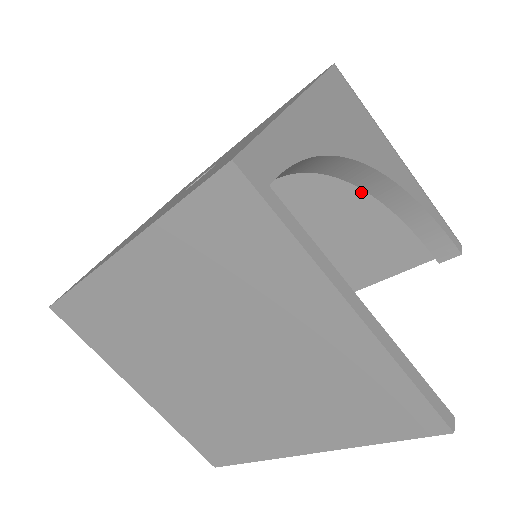
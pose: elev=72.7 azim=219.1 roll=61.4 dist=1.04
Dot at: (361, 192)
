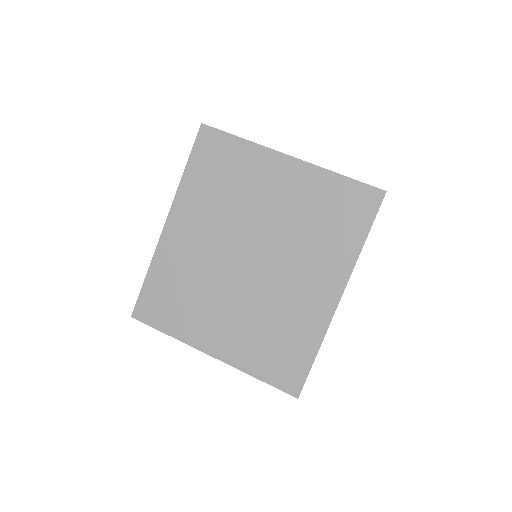
Dot at: occluded
